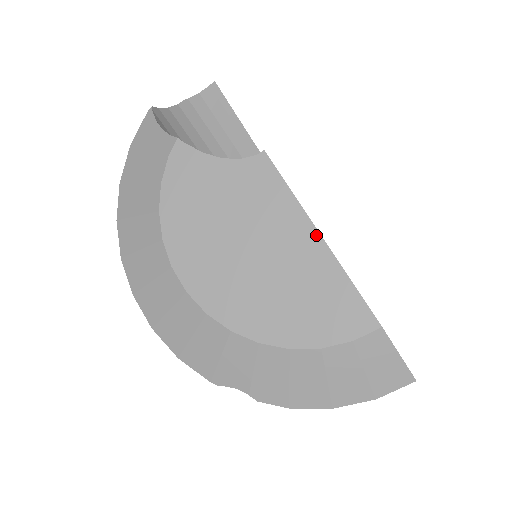
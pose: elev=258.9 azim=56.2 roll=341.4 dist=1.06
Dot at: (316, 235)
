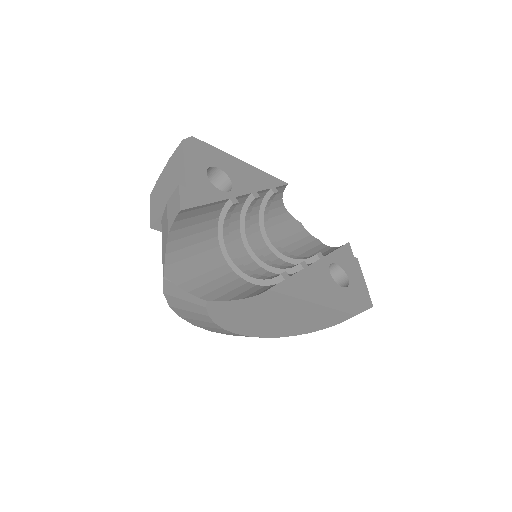
Dot at: (313, 304)
